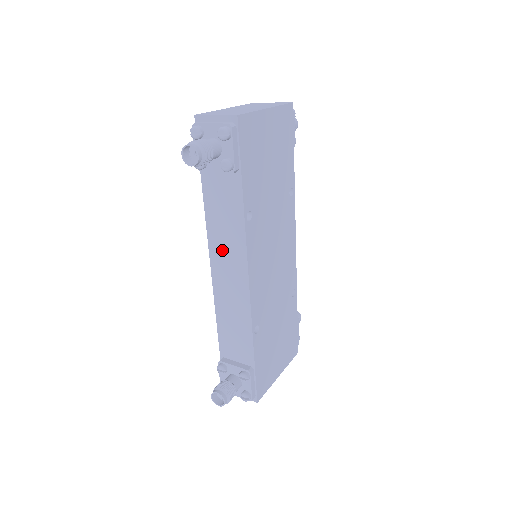
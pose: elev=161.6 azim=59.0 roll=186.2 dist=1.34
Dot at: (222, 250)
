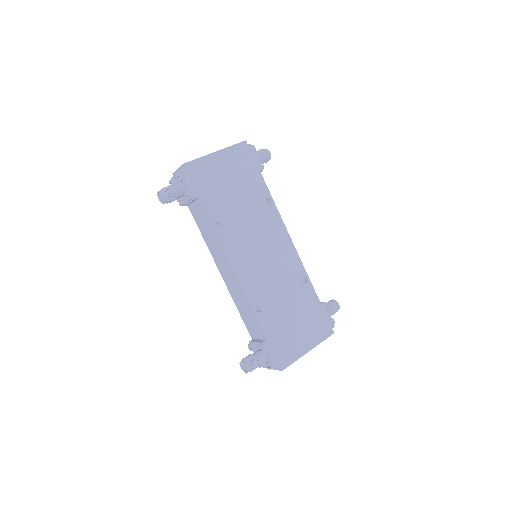
Dot at: (217, 255)
